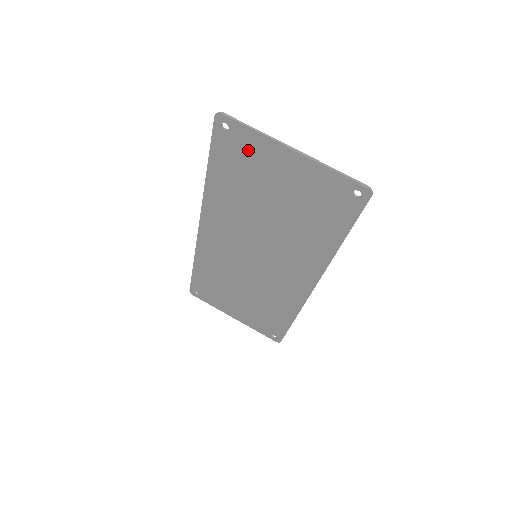
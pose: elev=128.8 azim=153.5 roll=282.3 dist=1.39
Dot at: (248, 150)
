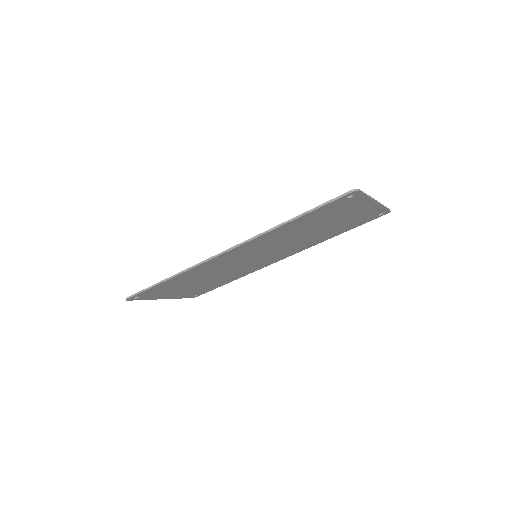
Dot at: (347, 206)
